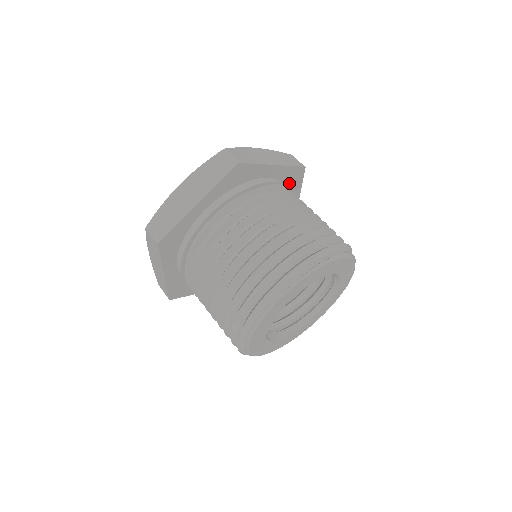
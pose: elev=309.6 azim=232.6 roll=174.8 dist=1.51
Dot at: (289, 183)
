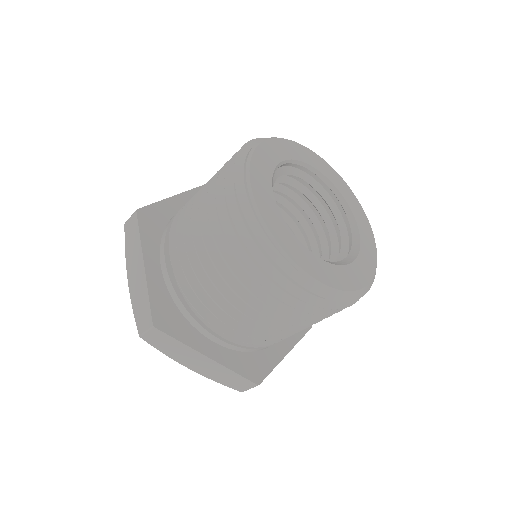
Dot at: occluded
